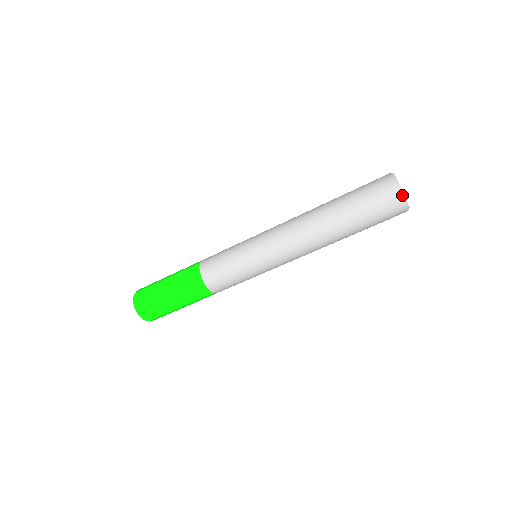
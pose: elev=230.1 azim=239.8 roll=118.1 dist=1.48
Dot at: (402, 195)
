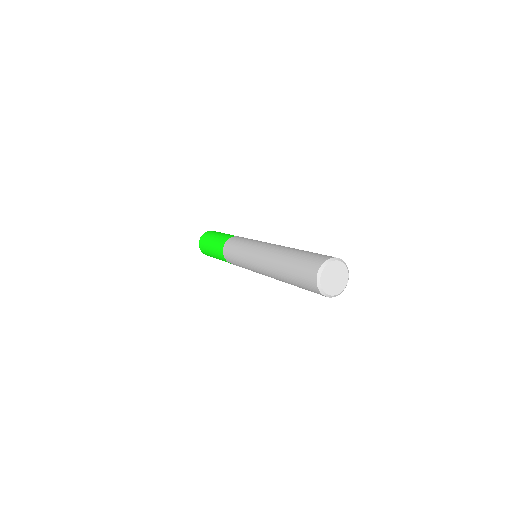
Dot at: (318, 286)
